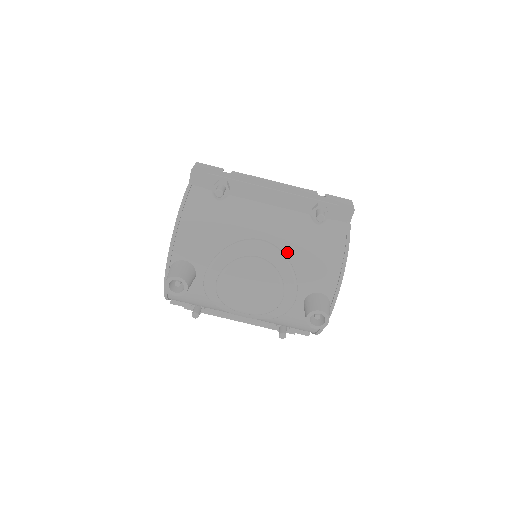
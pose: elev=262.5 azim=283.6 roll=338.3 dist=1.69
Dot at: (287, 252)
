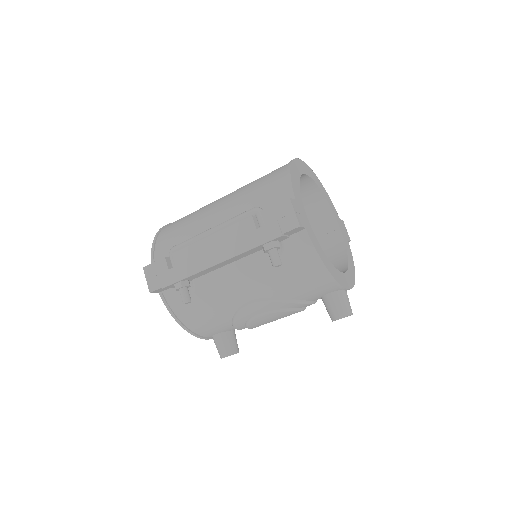
Dot at: (277, 296)
